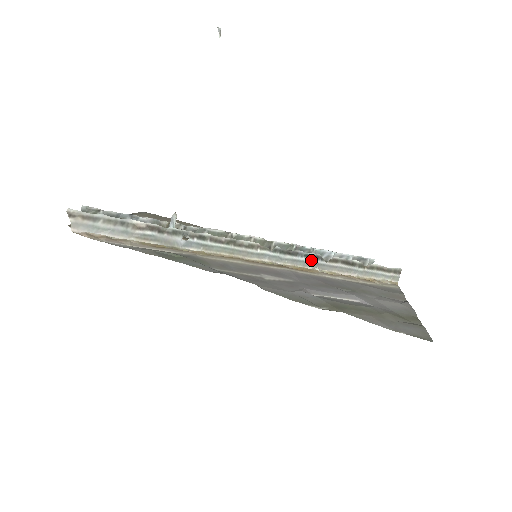
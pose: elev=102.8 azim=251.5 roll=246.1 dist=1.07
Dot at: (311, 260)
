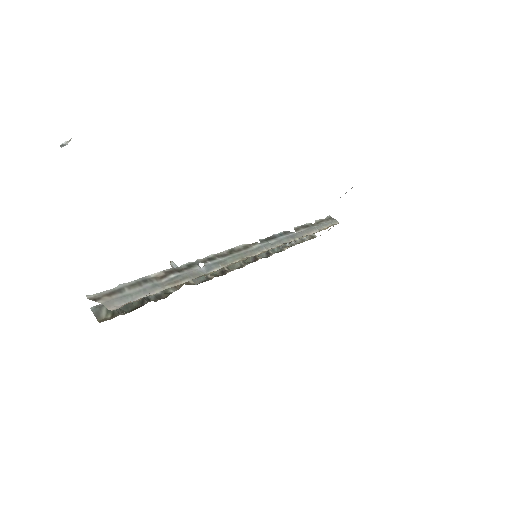
Dot at: (287, 236)
